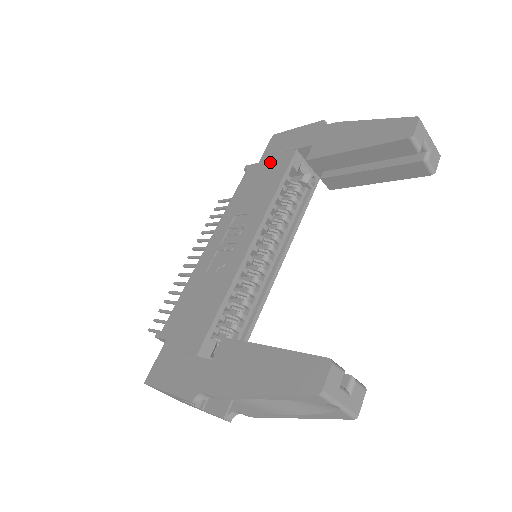
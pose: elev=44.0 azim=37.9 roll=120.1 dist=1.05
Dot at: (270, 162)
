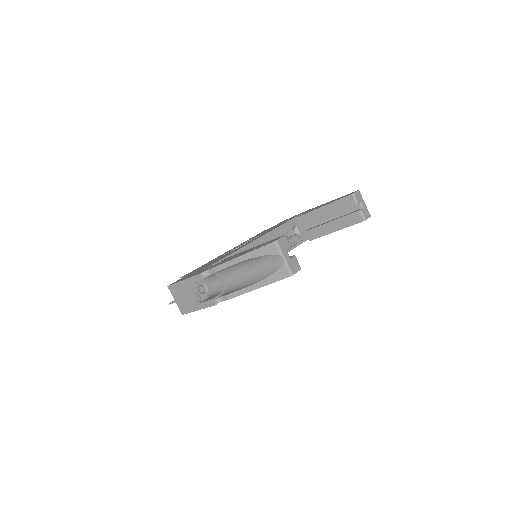
Dot at: occluded
